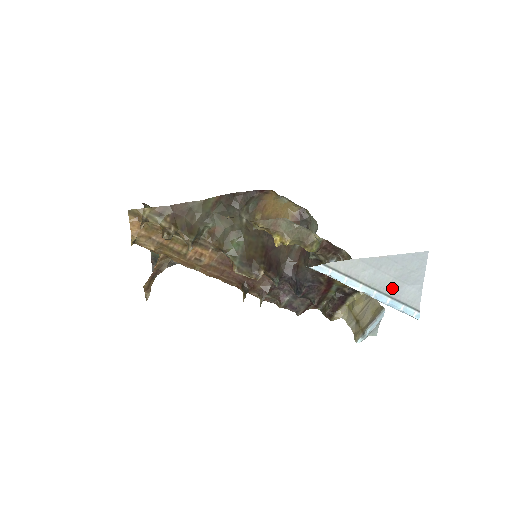
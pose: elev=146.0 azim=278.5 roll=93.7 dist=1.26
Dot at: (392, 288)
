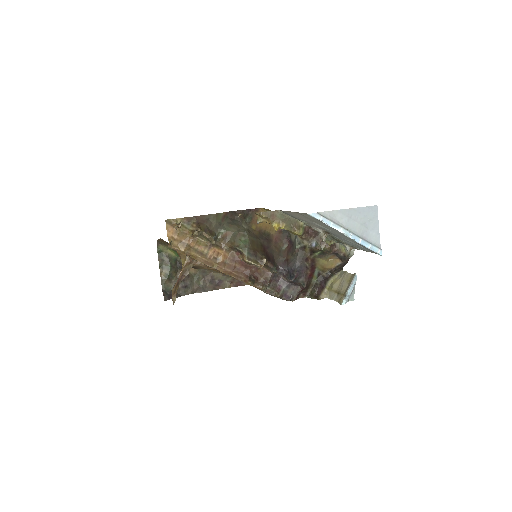
Dot at: (361, 232)
